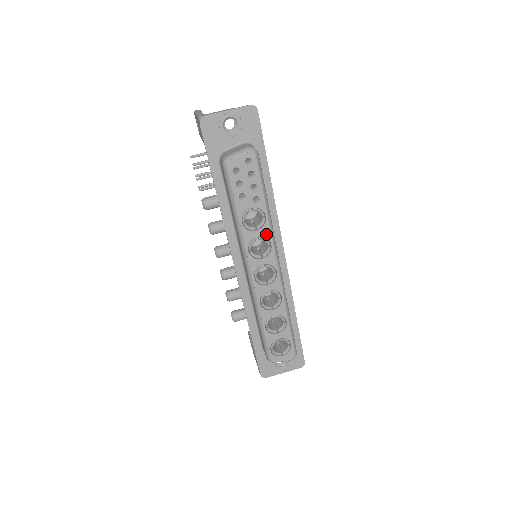
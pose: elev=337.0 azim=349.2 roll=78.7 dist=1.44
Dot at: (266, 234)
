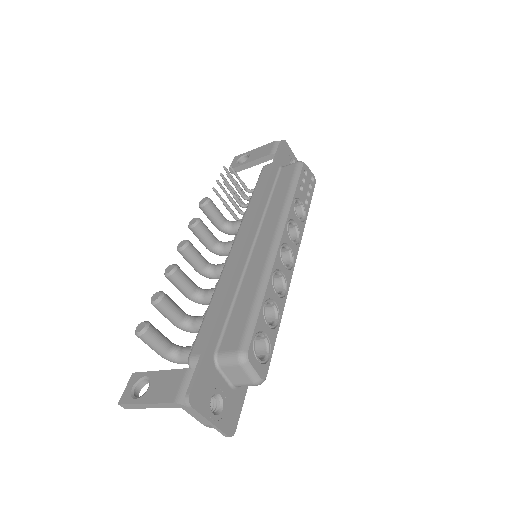
Dot at: (301, 229)
